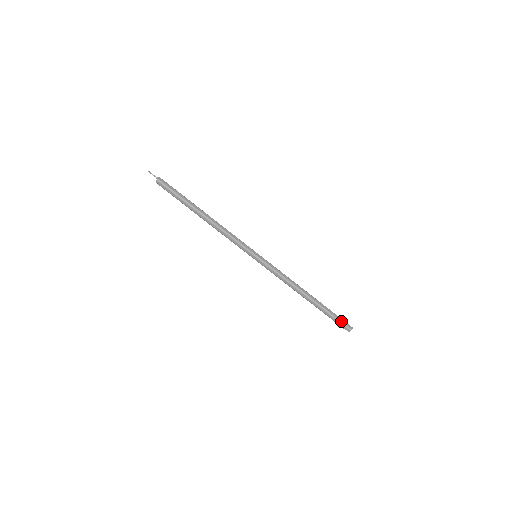
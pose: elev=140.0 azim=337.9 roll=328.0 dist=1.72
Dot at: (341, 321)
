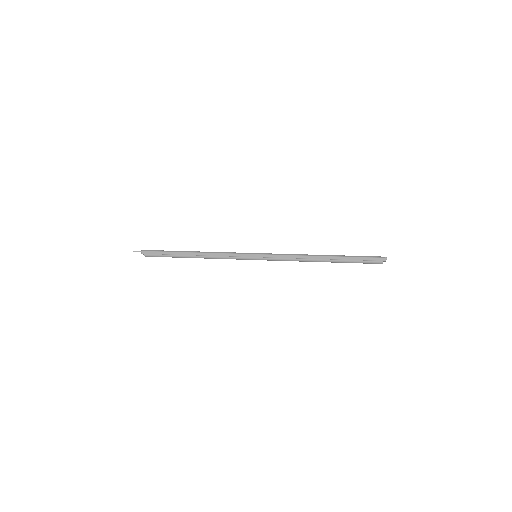
Dot at: (370, 256)
